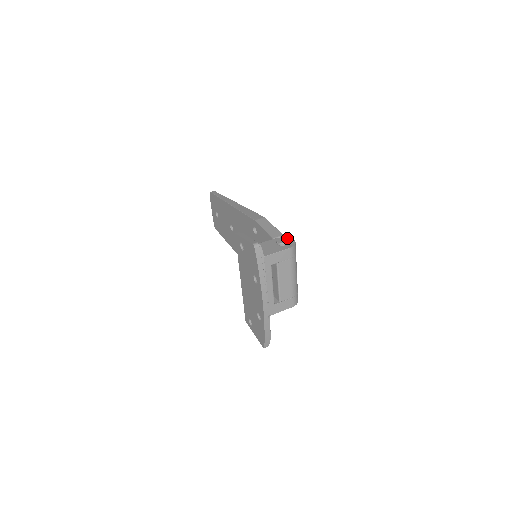
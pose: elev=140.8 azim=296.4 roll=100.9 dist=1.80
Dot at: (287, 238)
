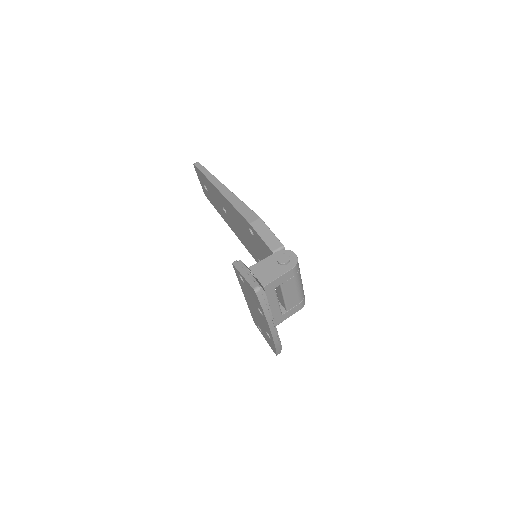
Dot at: (288, 251)
